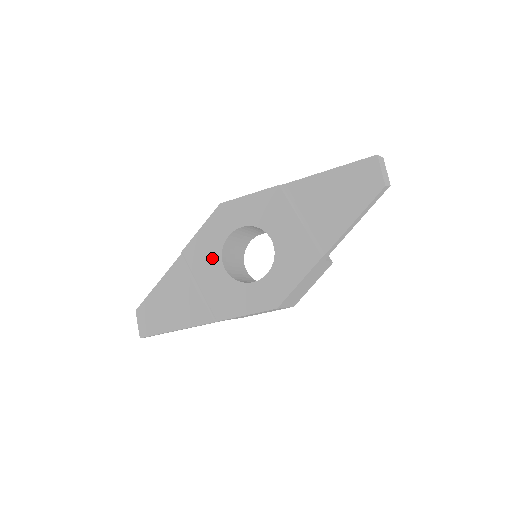
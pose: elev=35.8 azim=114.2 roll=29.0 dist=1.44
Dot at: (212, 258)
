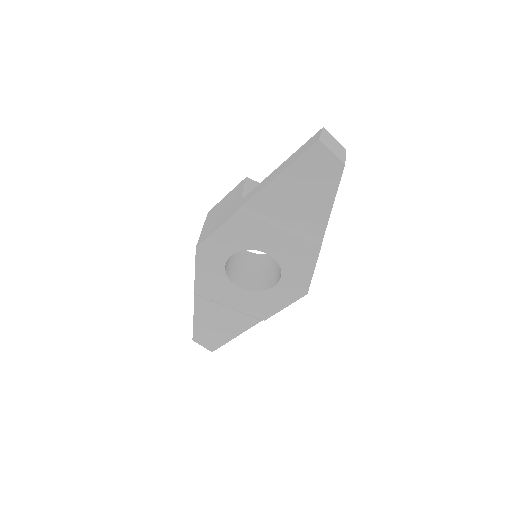
Dot at: (224, 287)
